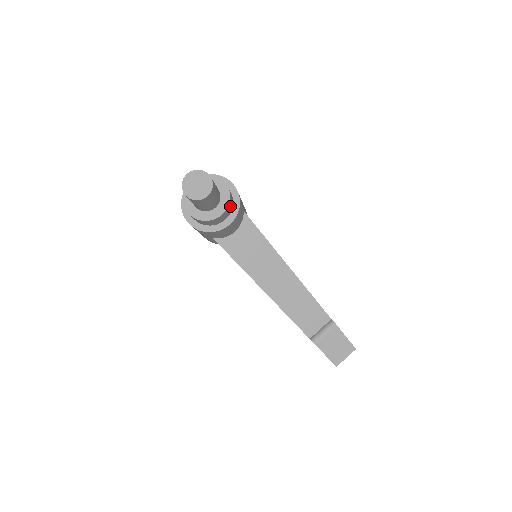
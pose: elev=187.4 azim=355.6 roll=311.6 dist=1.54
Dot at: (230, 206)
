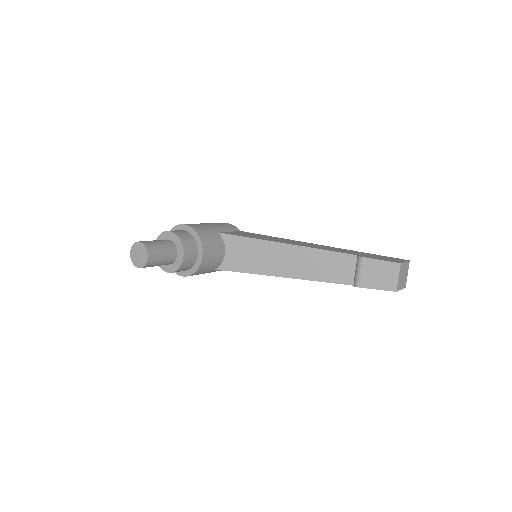
Dot at: (188, 244)
